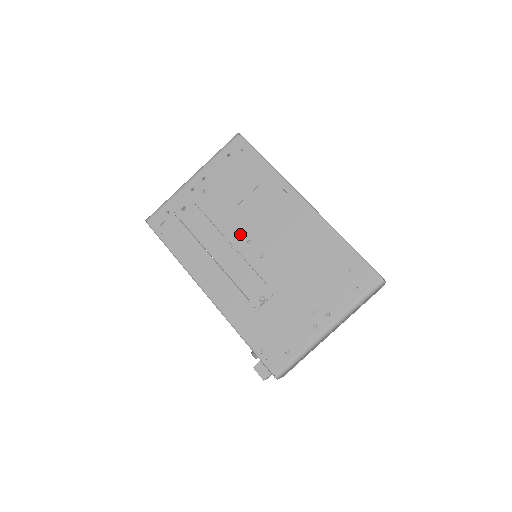
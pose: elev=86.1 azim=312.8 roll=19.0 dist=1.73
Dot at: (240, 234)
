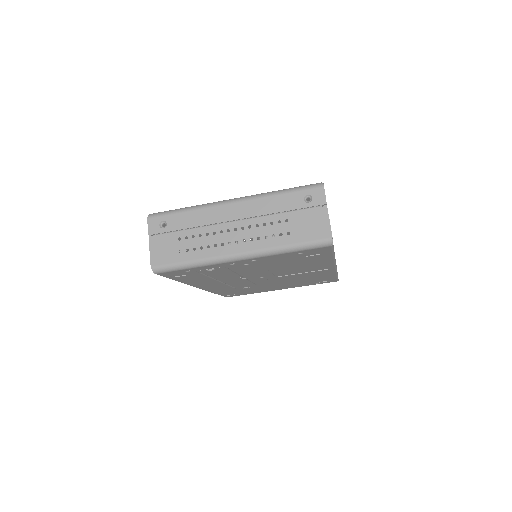
Dot at: (259, 276)
